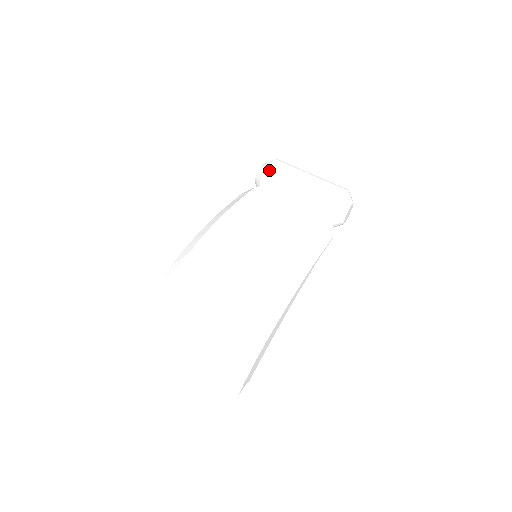
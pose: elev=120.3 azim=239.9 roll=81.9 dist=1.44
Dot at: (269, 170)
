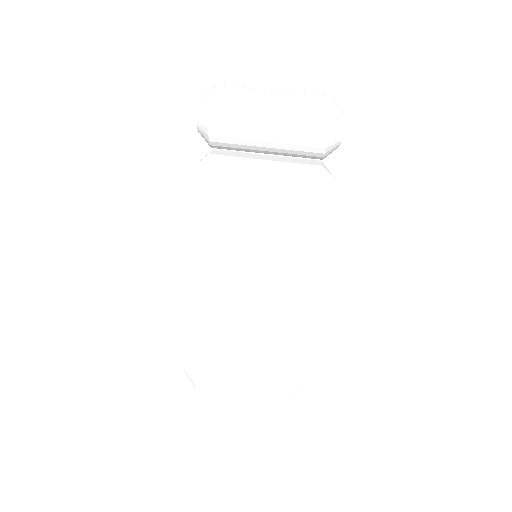
Dot at: (213, 130)
